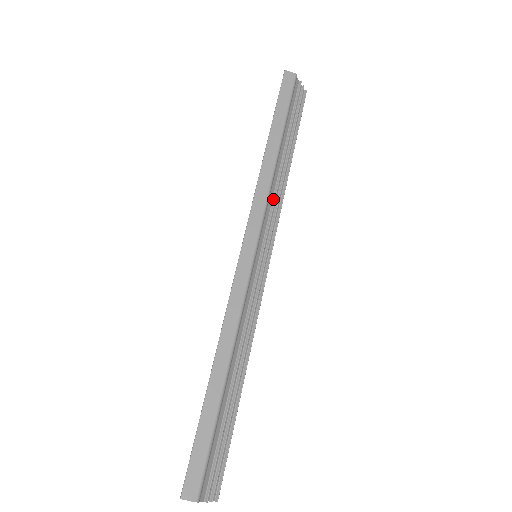
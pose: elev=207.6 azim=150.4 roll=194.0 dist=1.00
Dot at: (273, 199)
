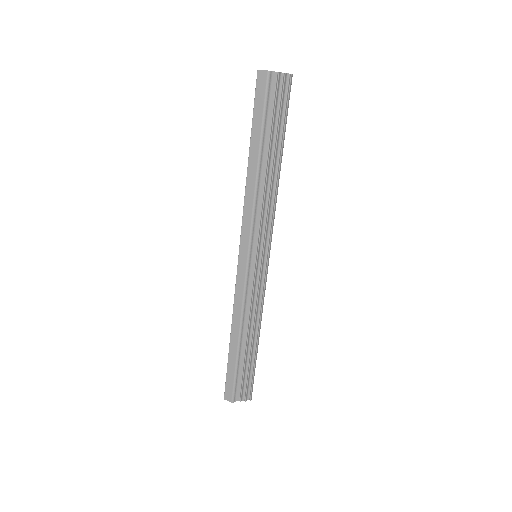
Dot at: (262, 209)
